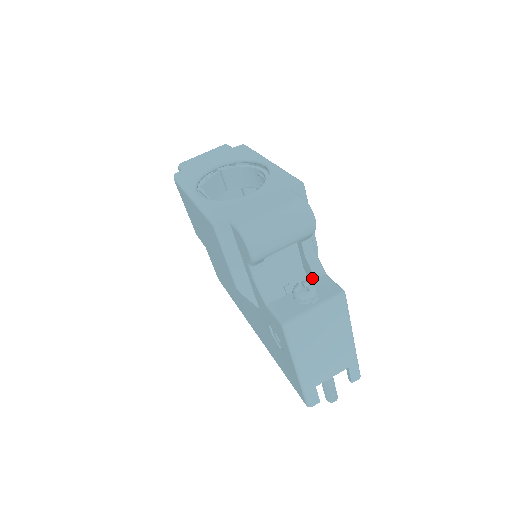
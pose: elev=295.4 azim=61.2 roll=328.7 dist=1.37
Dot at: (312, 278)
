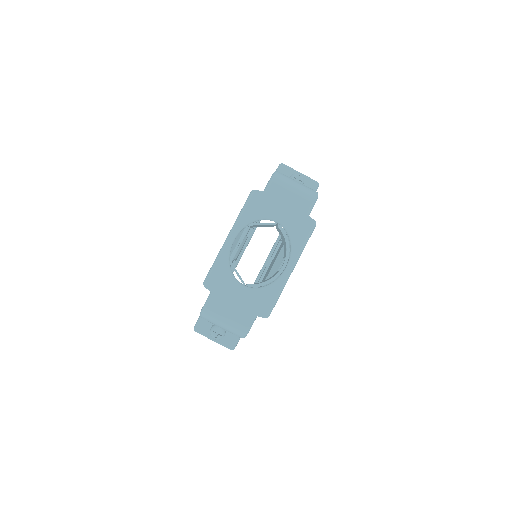
Dot at: occluded
